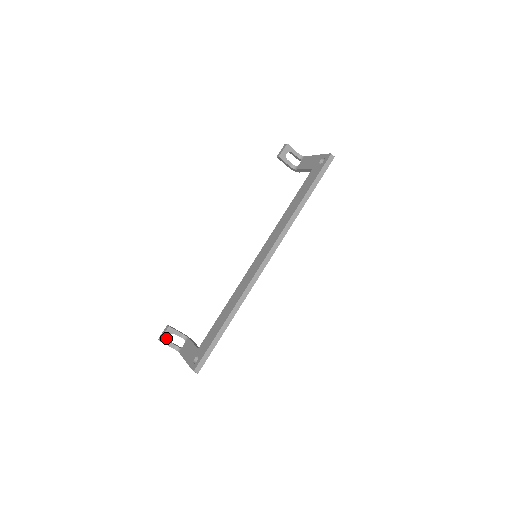
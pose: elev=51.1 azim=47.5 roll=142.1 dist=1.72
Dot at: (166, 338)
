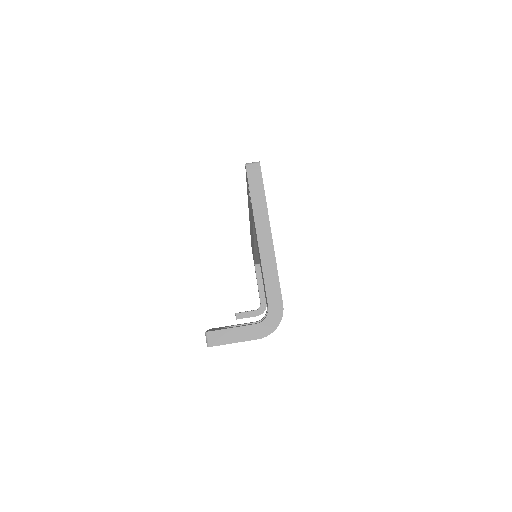
Dot at: occluded
